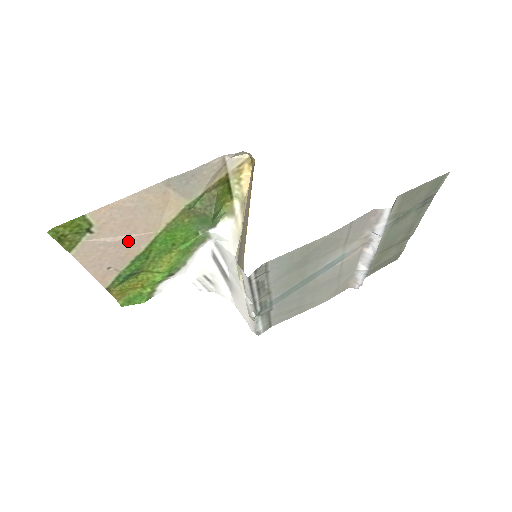
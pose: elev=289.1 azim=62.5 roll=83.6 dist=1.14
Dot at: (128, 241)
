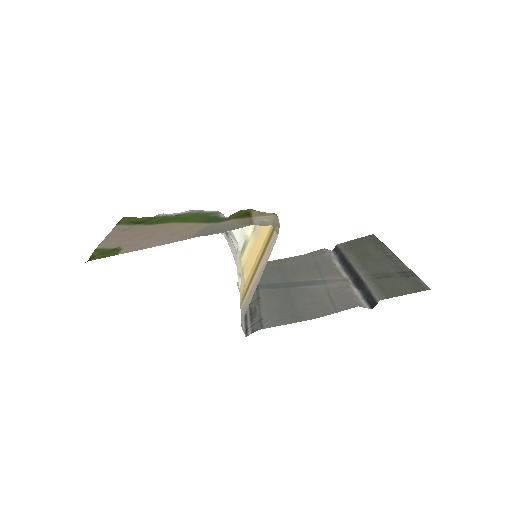
Dot at: (147, 232)
